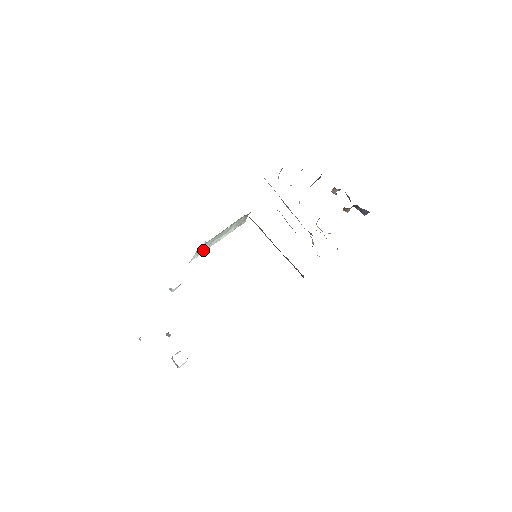
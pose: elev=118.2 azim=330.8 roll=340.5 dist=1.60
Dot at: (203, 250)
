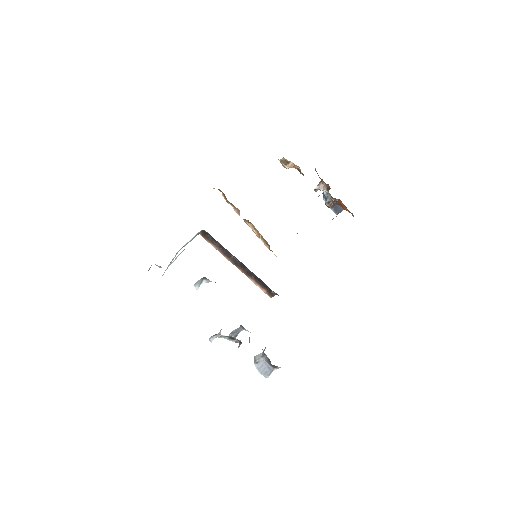
Dot at: (167, 267)
